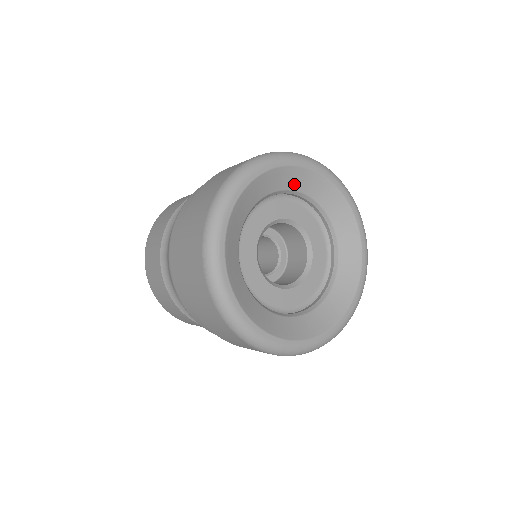
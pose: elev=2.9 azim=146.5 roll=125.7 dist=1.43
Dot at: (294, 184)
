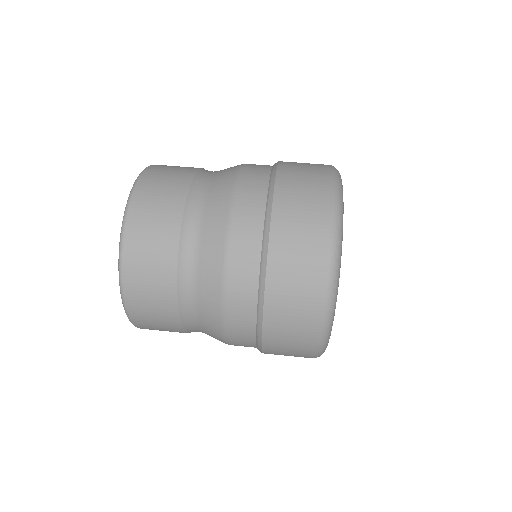
Dot at: occluded
